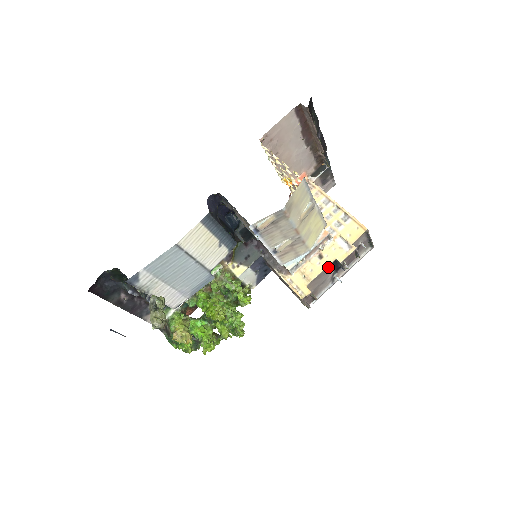
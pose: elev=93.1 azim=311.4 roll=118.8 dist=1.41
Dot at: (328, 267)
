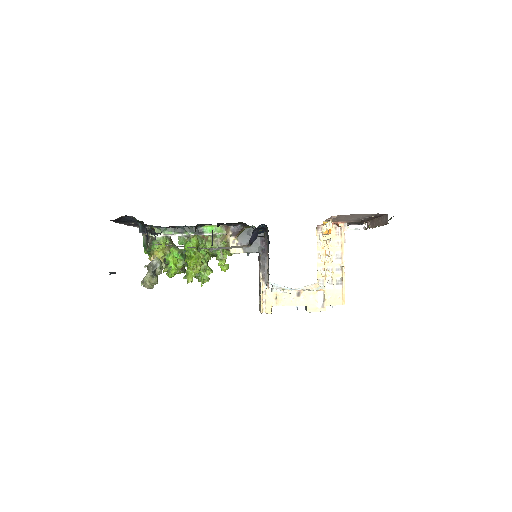
Dot at: occluded
